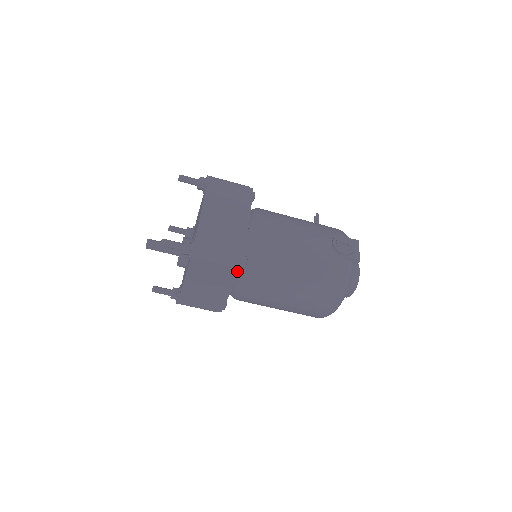
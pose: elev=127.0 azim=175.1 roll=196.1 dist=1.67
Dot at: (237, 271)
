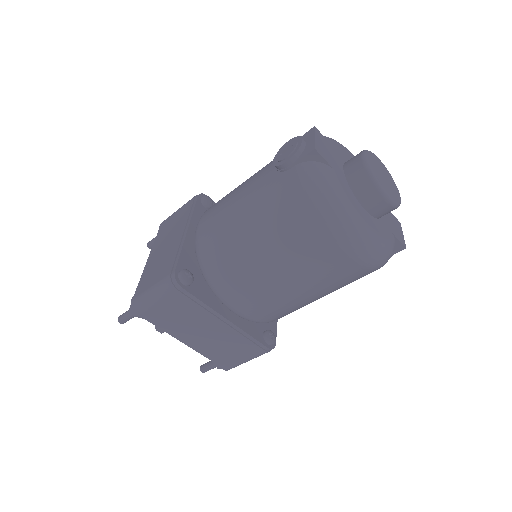
Dot at: (185, 293)
